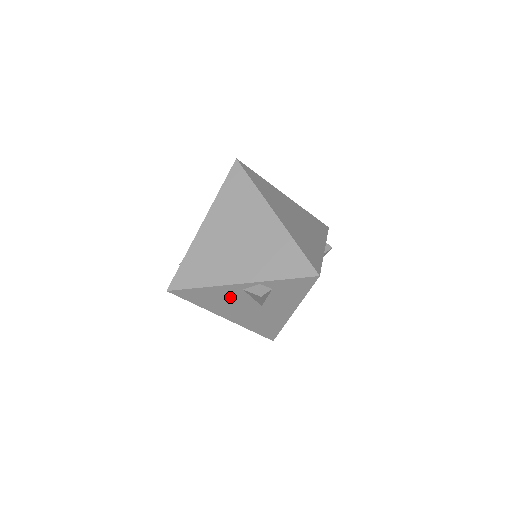
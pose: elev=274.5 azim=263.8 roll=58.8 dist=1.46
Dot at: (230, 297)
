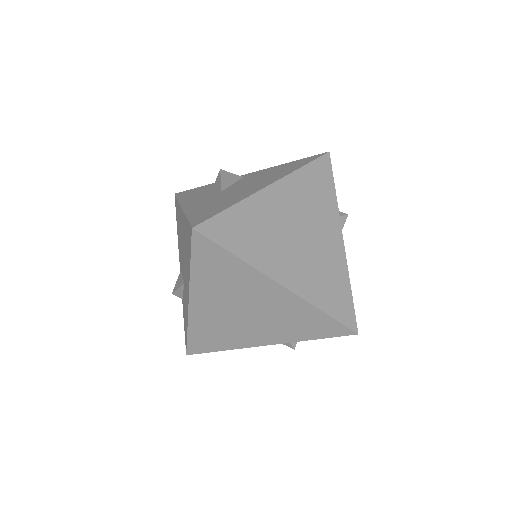
Dot at: occluded
